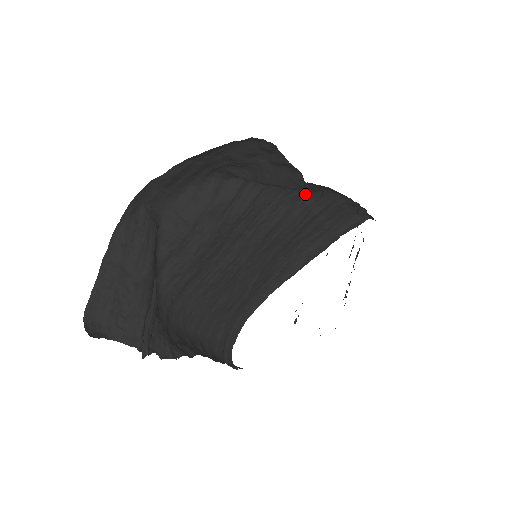
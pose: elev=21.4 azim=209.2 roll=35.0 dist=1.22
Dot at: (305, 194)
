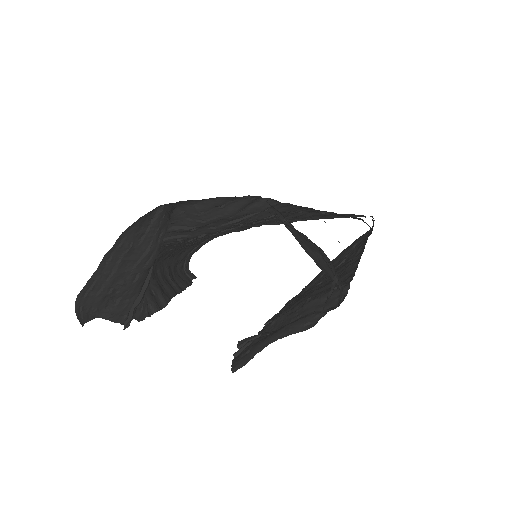
Dot at: occluded
